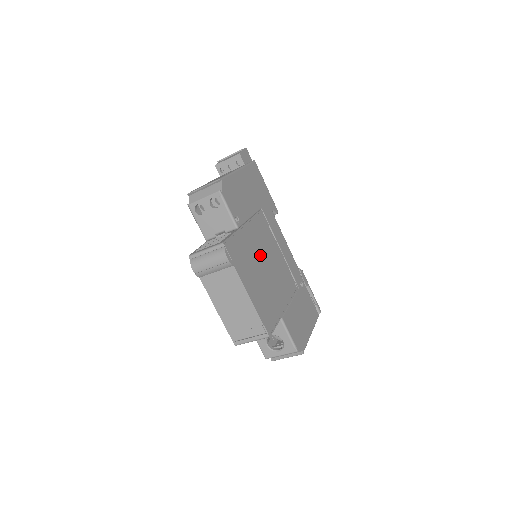
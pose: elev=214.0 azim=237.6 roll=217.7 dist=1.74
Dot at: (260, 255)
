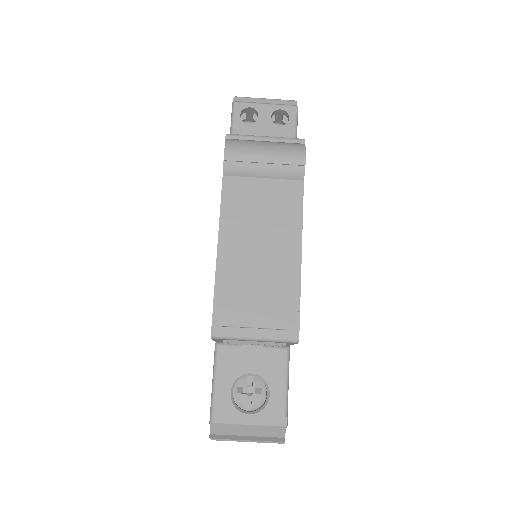
Dot at: occluded
